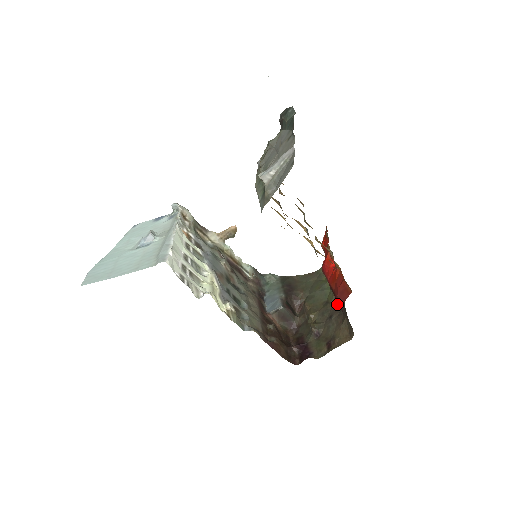
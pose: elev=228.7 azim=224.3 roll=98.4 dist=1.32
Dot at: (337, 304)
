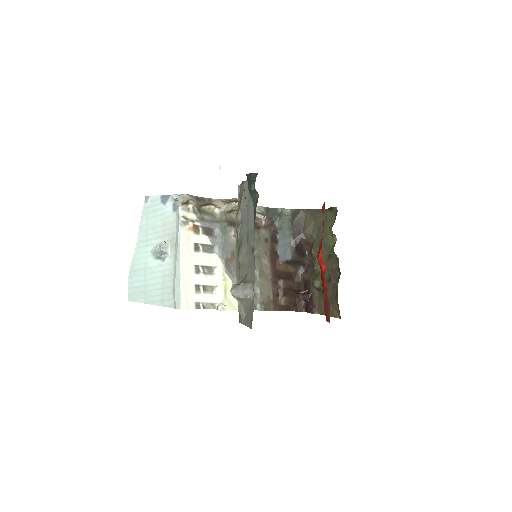
Dot at: (335, 268)
